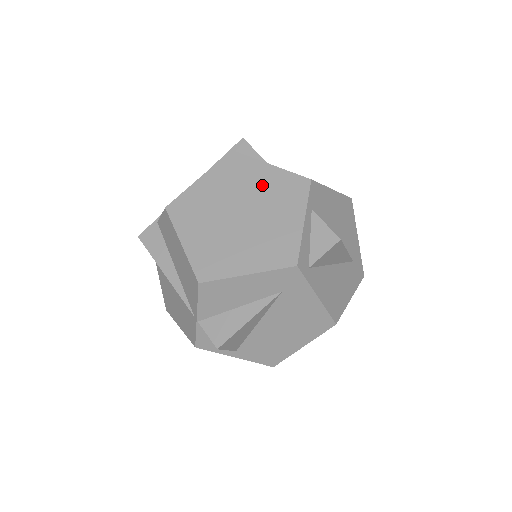
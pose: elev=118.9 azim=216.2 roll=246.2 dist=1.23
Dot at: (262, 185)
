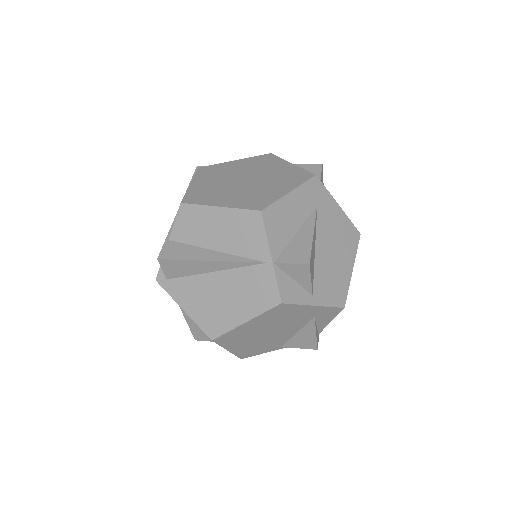
Dot at: (242, 167)
